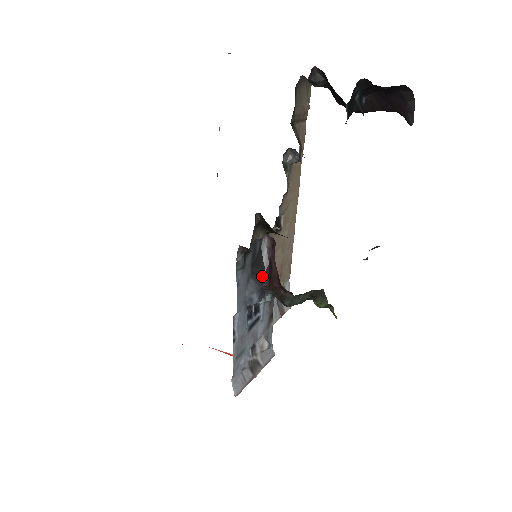
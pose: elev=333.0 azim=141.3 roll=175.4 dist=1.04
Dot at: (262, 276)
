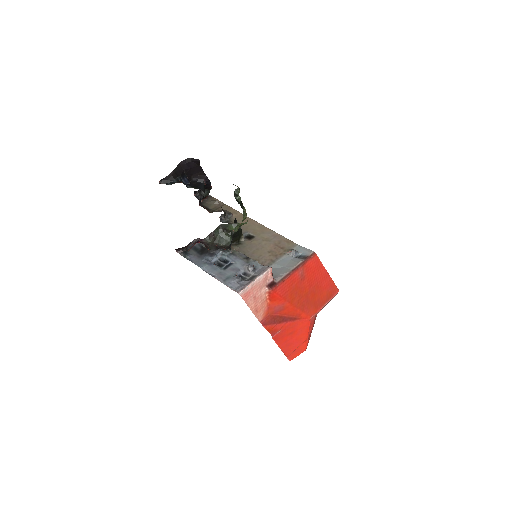
Dot at: (206, 251)
